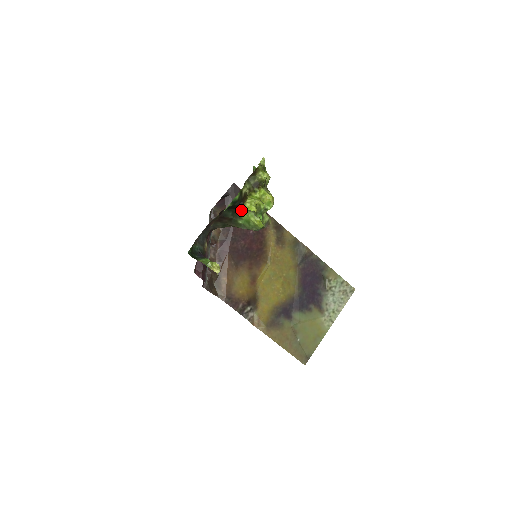
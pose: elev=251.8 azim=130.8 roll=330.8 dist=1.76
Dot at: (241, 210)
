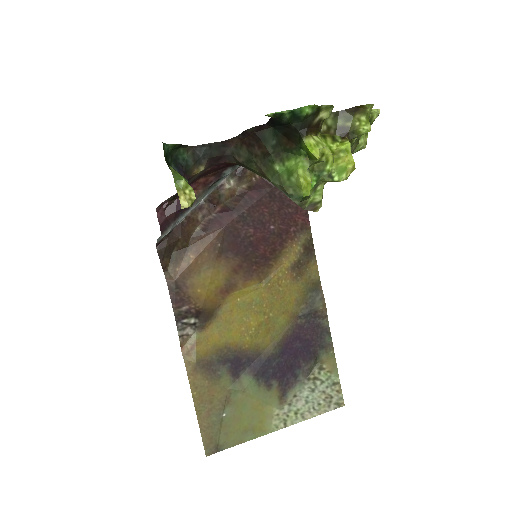
Dot at: (293, 147)
